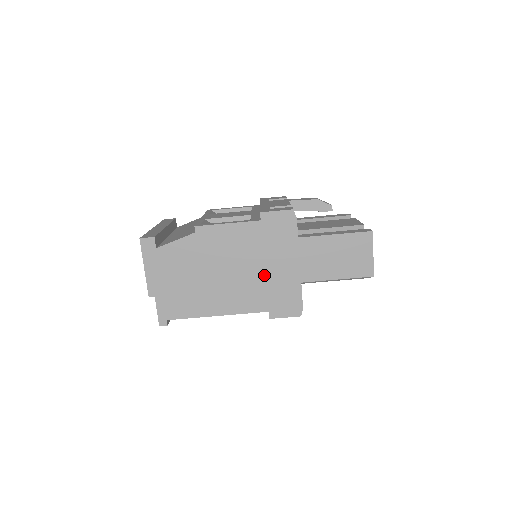
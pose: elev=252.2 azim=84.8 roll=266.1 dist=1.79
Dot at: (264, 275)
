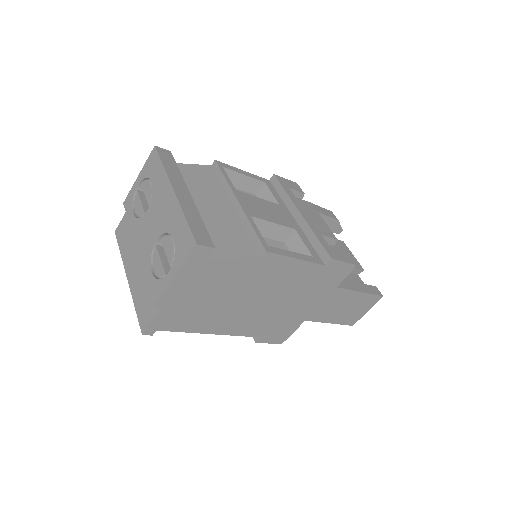
Dot at: (284, 309)
